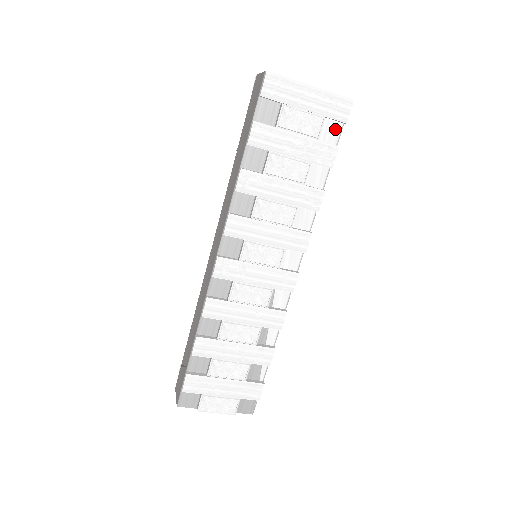
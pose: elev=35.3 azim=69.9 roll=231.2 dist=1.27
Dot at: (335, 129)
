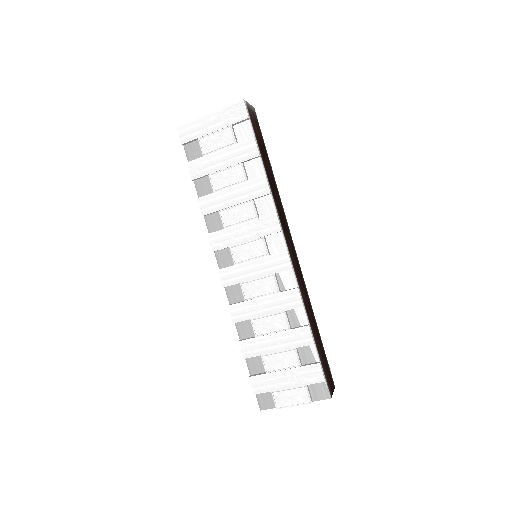
Dot at: (246, 128)
